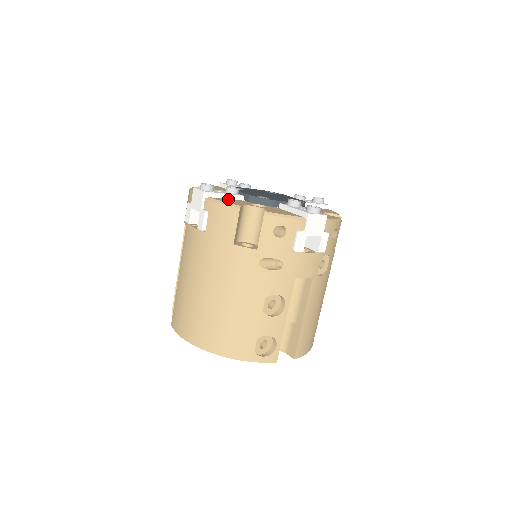
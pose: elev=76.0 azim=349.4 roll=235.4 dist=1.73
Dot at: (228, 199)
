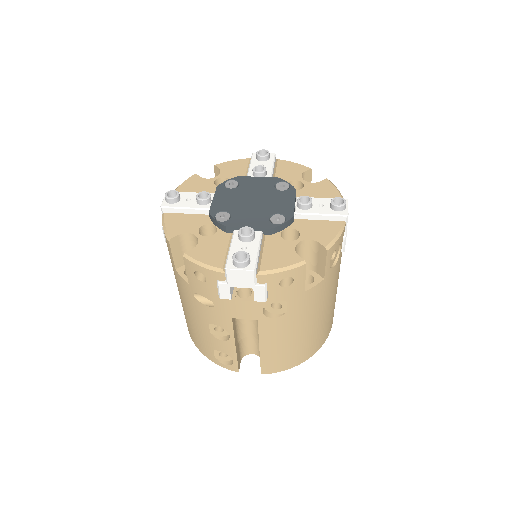
Dot at: (186, 215)
